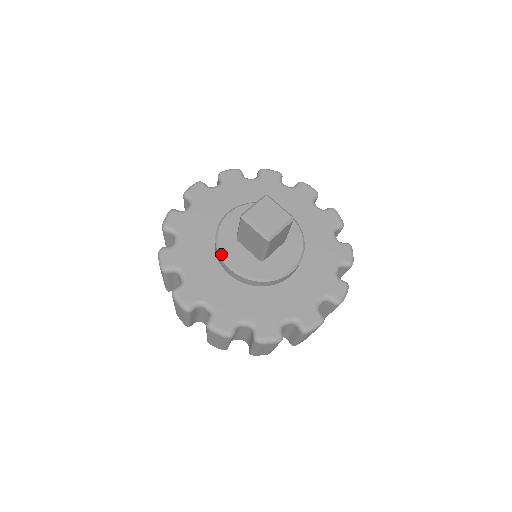
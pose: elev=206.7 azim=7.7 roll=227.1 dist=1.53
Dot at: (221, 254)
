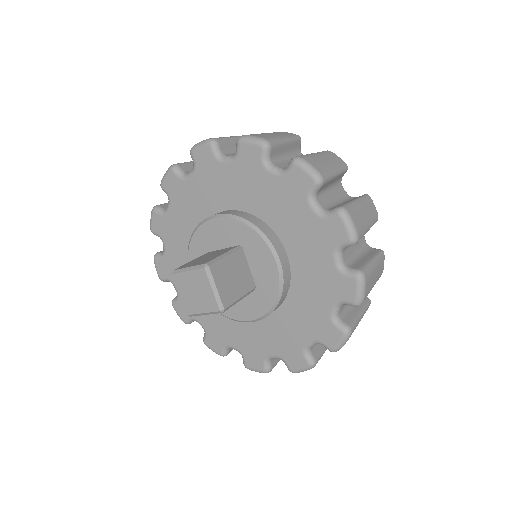
Dot at: (188, 260)
